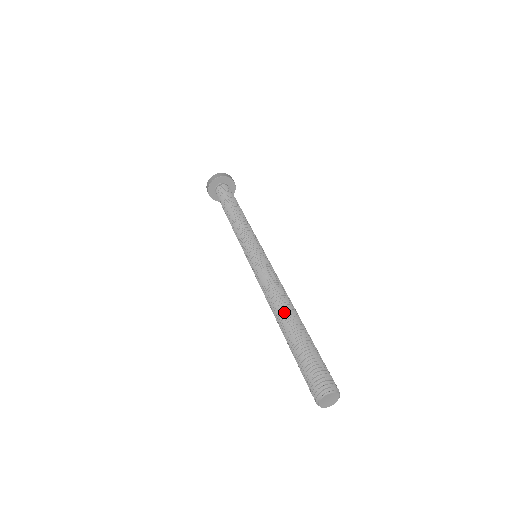
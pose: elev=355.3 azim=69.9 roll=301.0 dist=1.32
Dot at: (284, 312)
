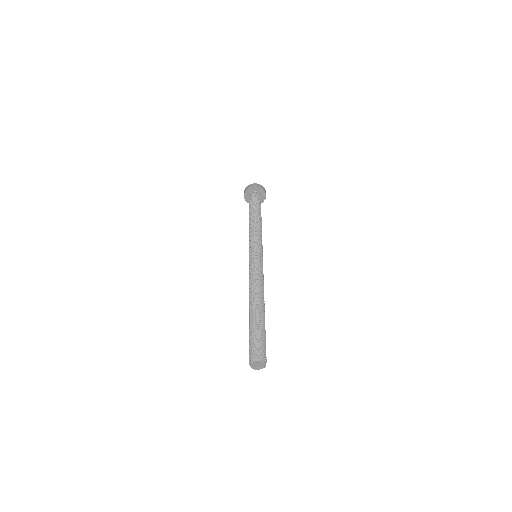
Dot at: (258, 301)
